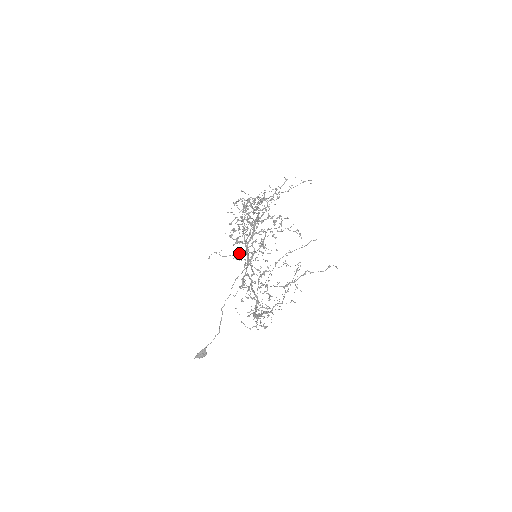
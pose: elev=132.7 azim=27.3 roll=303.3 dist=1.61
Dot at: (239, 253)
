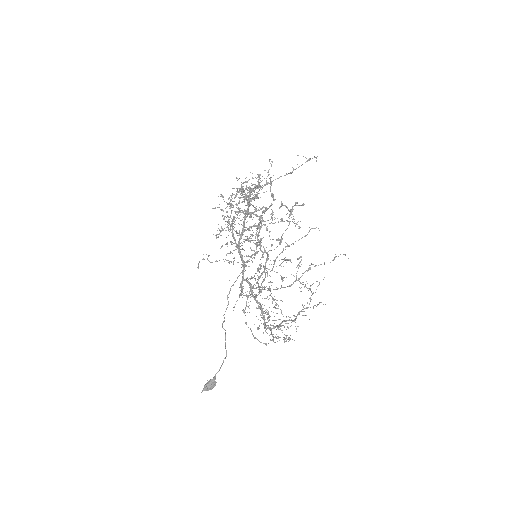
Dot at: (252, 255)
